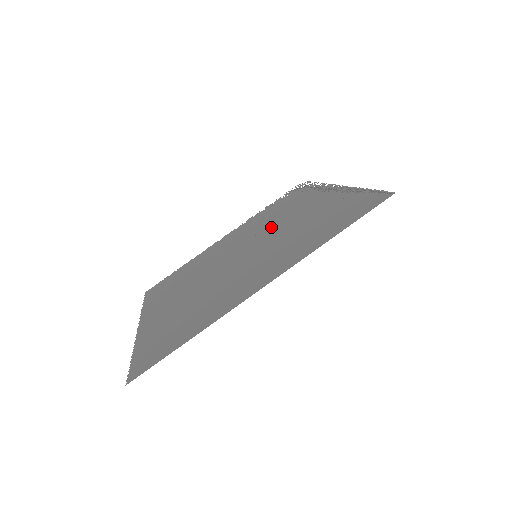
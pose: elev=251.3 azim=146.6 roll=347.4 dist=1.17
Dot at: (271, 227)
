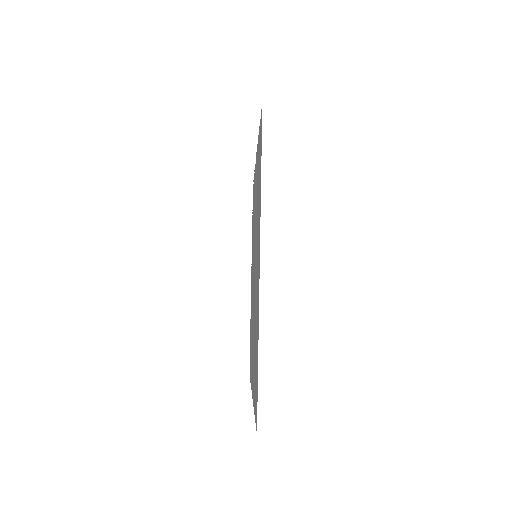
Dot at: (254, 231)
